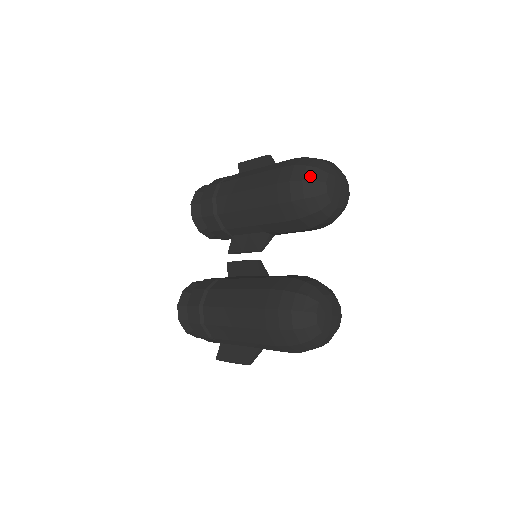
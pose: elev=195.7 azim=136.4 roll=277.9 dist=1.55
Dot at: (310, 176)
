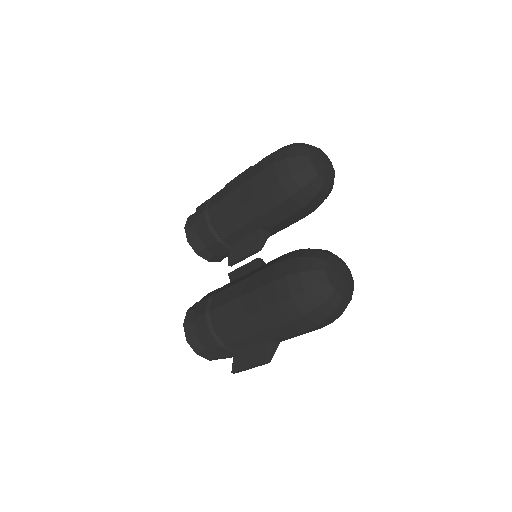
Dot at: (292, 154)
